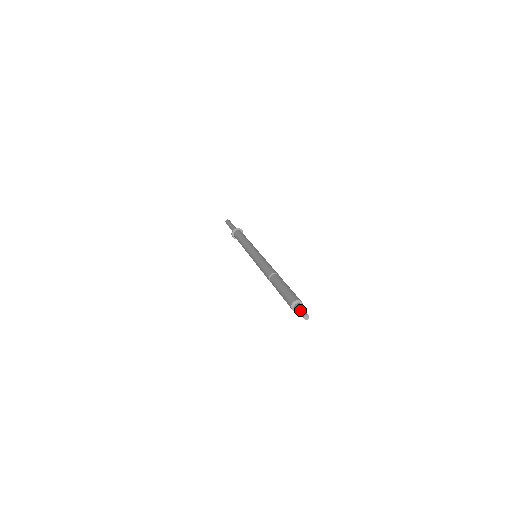
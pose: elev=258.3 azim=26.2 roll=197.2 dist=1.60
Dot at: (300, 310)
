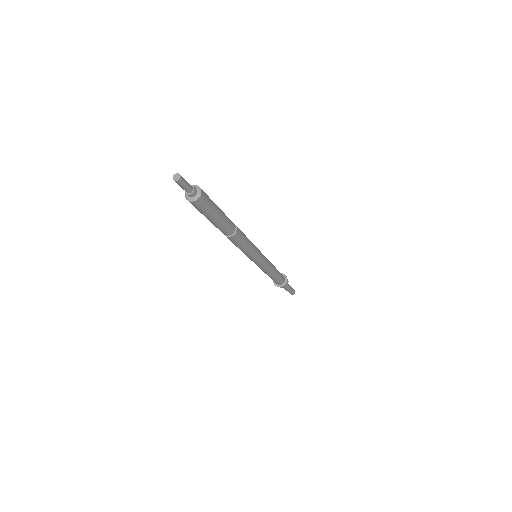
Dot at: occluded
